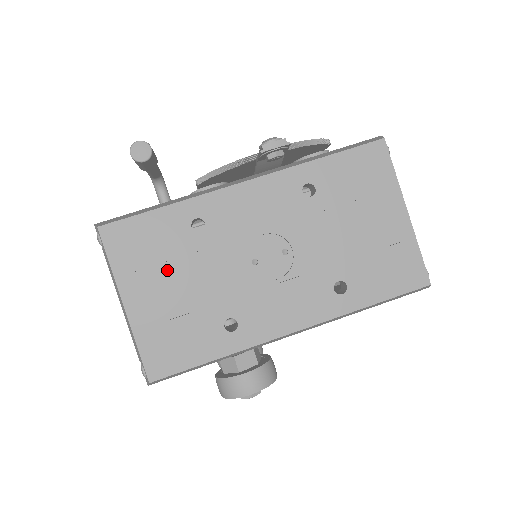
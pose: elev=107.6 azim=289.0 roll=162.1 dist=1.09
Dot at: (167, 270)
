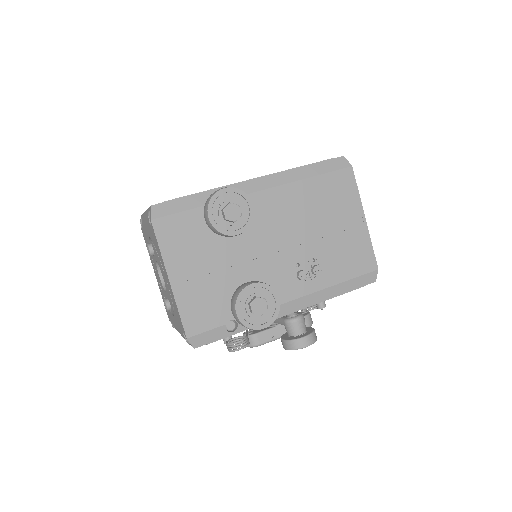
Dot at: occluded
